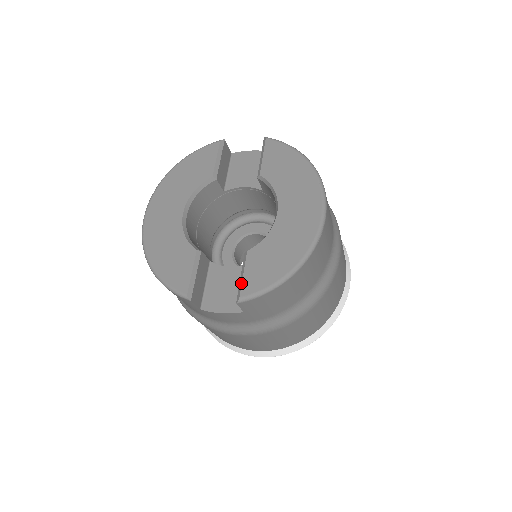
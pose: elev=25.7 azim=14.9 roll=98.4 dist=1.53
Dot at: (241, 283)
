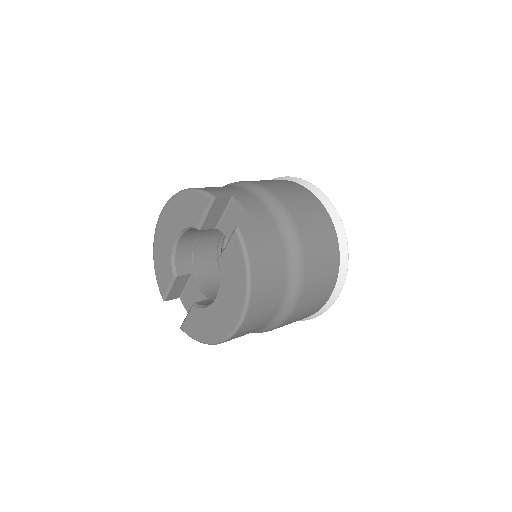
Dot at: (184, 321)
